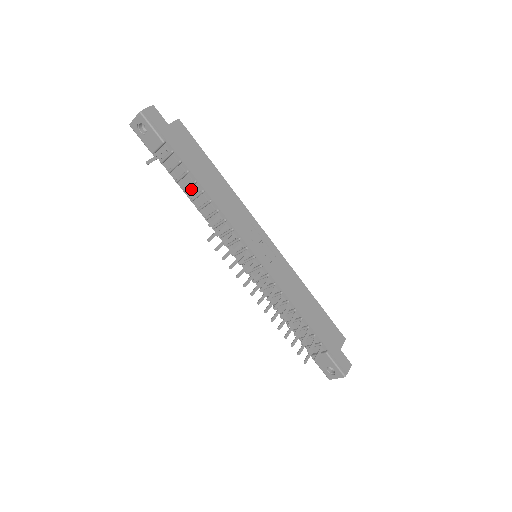
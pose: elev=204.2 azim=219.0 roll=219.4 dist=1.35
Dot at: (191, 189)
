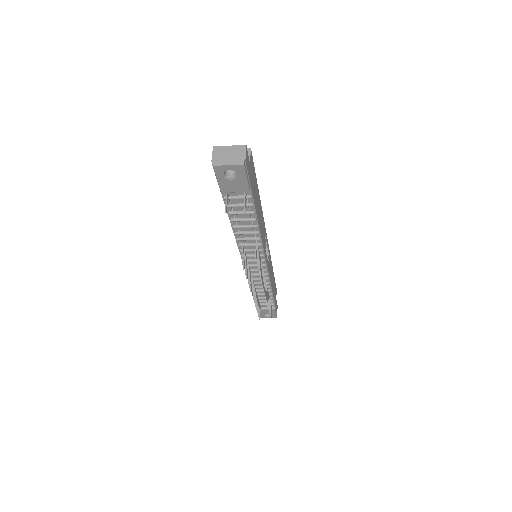
Dot at: (242, 221)
